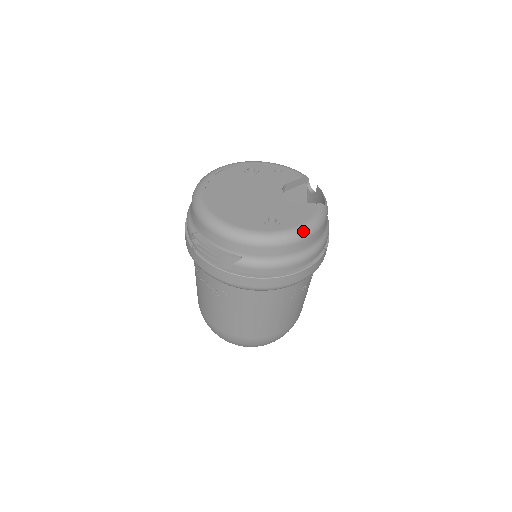
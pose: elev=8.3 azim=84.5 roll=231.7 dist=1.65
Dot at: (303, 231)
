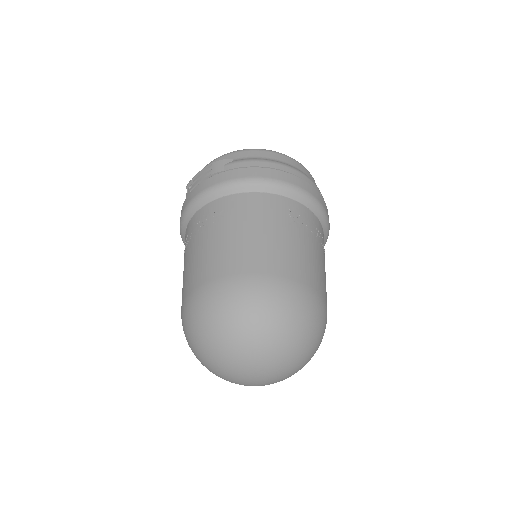
Dot at: occluded
